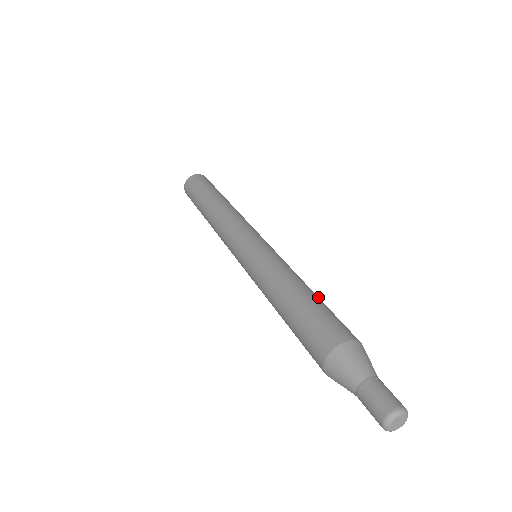
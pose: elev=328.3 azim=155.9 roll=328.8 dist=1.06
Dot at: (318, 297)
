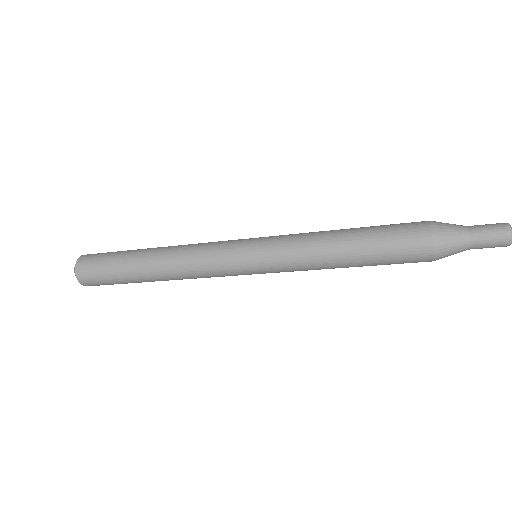
Dot at: occluded
